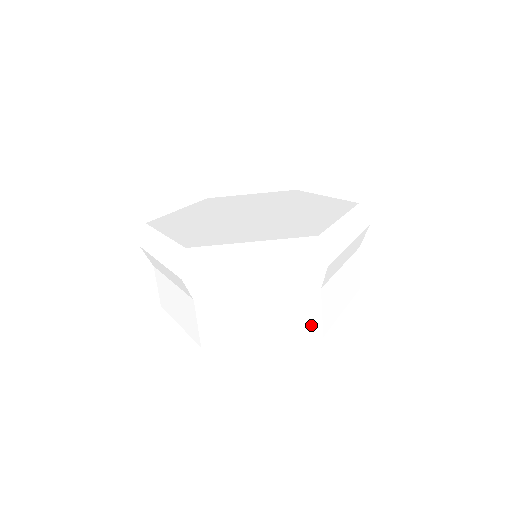
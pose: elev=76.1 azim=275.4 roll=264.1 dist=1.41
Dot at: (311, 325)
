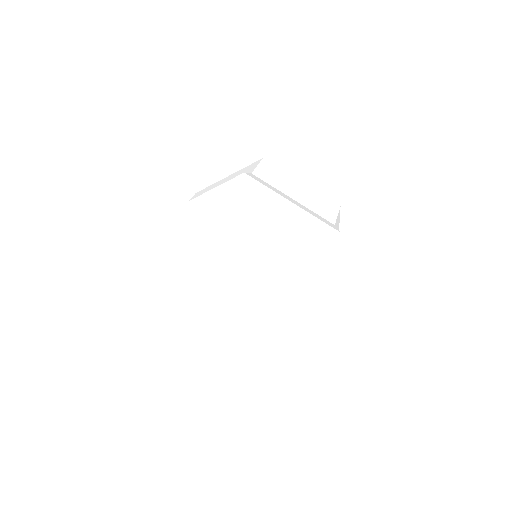
Dot at: occluded
